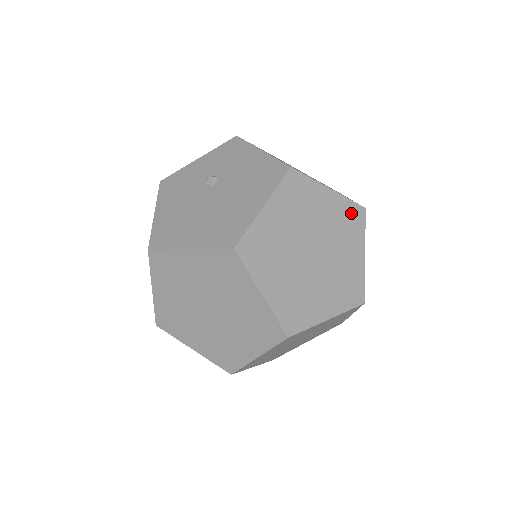
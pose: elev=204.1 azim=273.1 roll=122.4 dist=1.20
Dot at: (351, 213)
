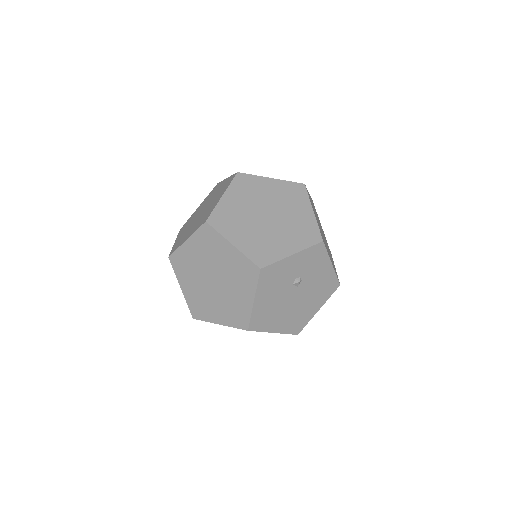
Dot at: occluded
